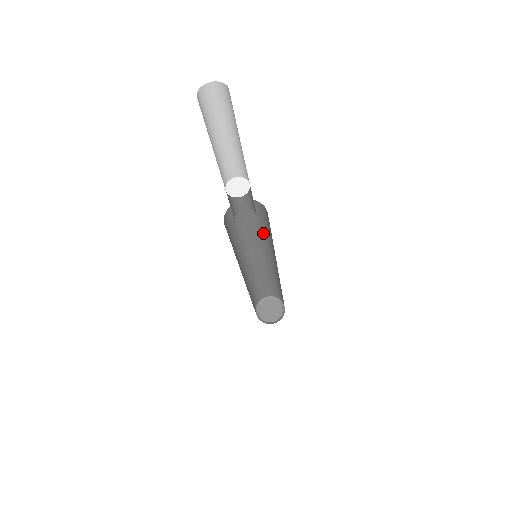
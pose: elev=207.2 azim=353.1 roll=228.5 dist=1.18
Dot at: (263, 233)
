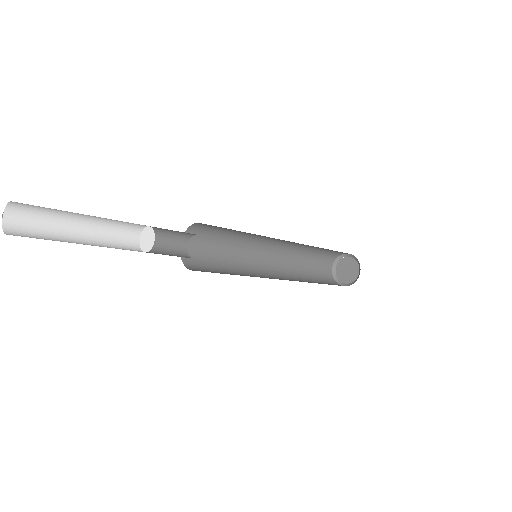
Dot at: (241, 234)
